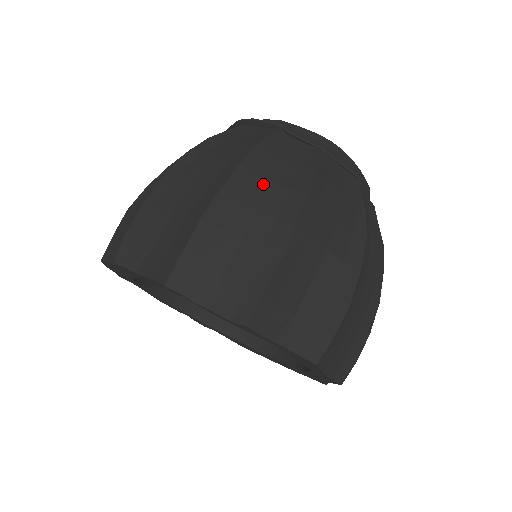
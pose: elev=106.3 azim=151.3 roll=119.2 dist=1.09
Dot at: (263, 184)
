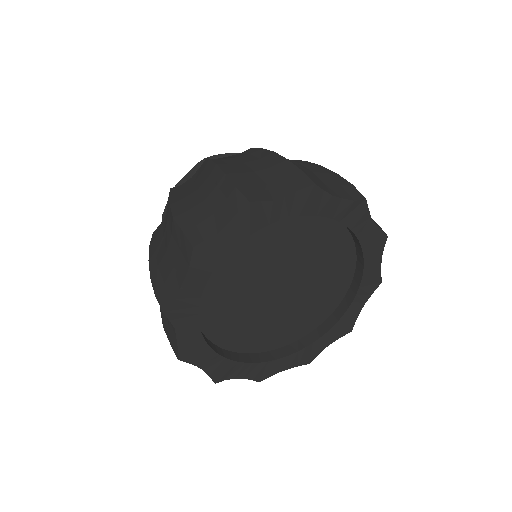
Dot at: occluded
